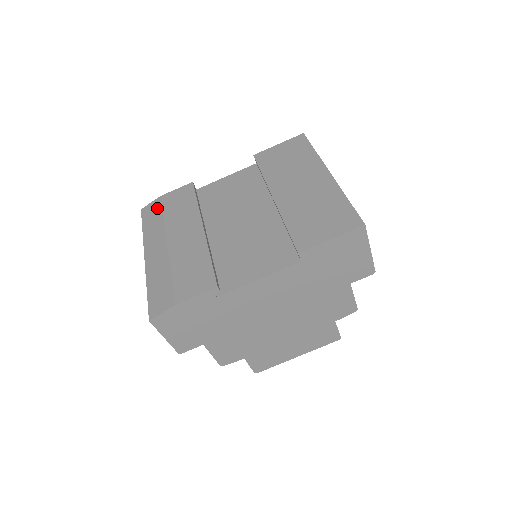
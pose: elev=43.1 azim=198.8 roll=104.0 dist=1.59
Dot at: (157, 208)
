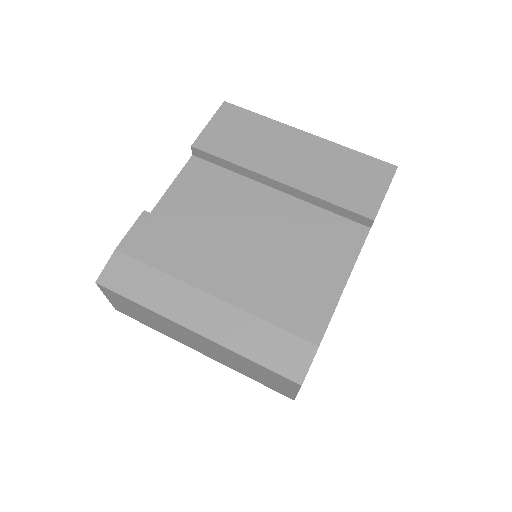
Dot at: (131, 266)
